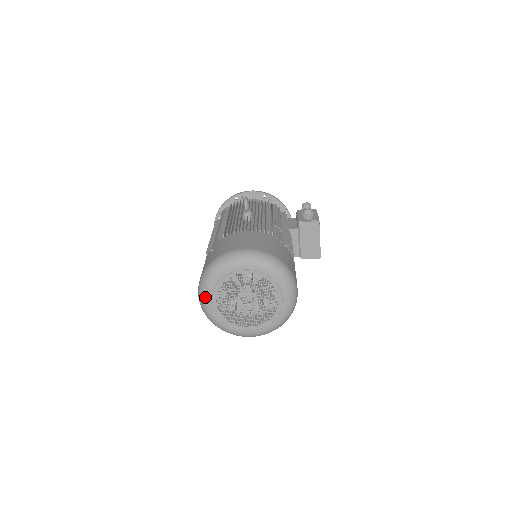
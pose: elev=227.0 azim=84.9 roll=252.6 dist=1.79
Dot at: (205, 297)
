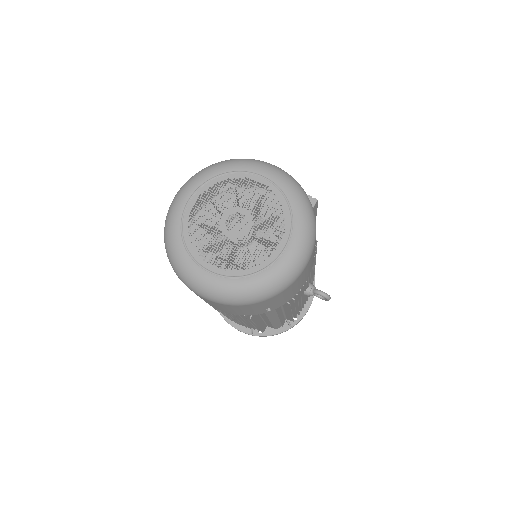
Dot at: (198, 278)
